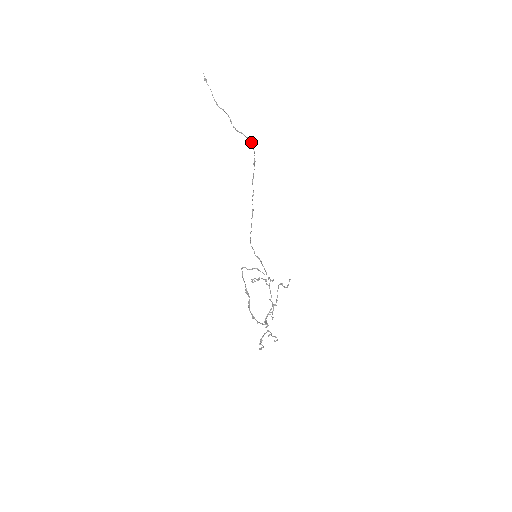
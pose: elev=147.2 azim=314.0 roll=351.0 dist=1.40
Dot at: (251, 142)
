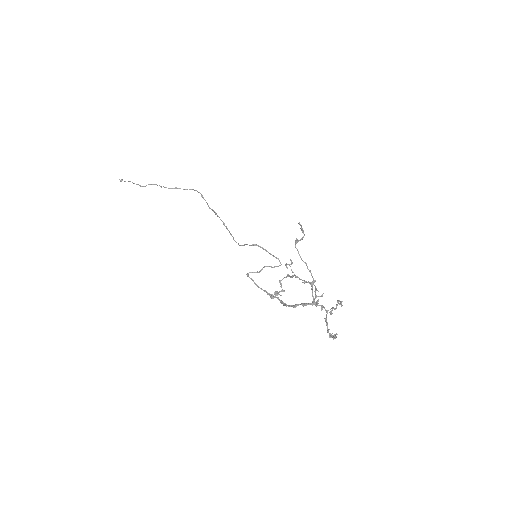
Dot at: occluded
